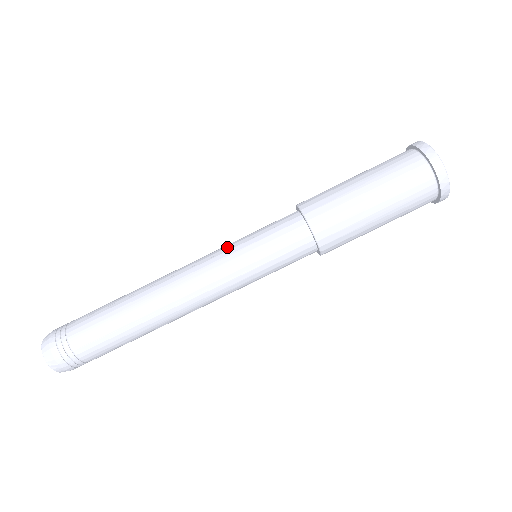
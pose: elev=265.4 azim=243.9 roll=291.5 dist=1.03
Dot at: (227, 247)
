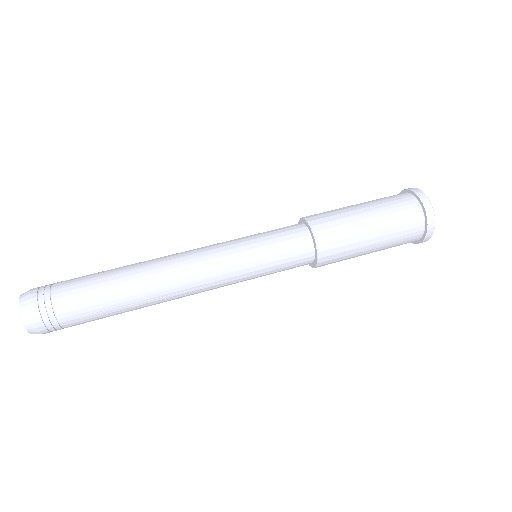
Dot at: (231, 240)
